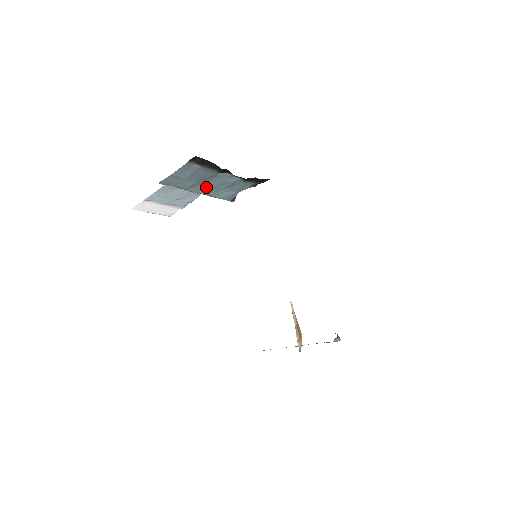
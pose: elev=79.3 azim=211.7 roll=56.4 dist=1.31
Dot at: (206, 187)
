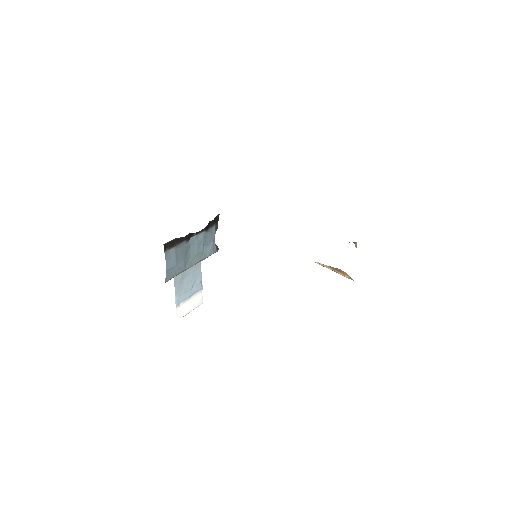
Dot at: (193, 258)
